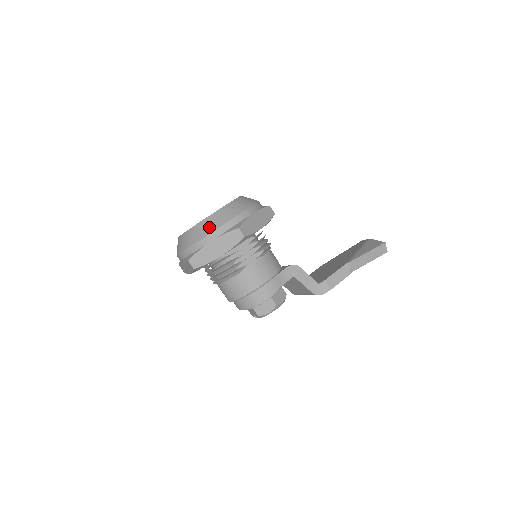
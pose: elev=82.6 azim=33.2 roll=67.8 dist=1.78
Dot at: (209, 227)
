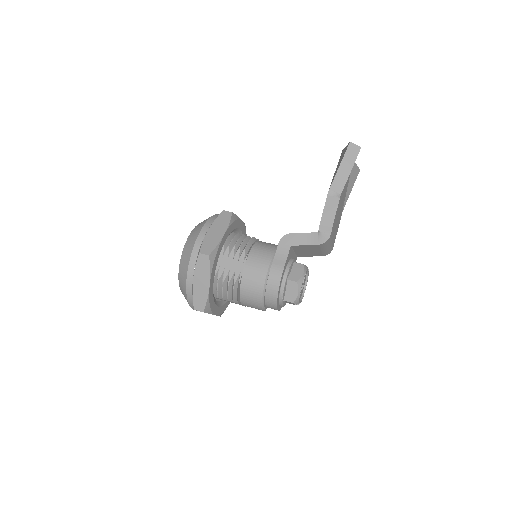
Dot at: (184, 272)
